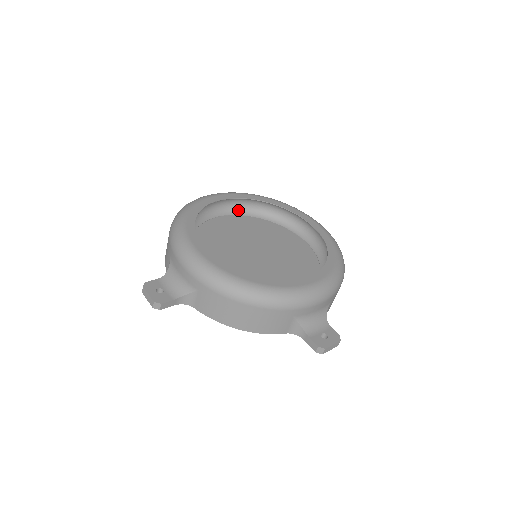
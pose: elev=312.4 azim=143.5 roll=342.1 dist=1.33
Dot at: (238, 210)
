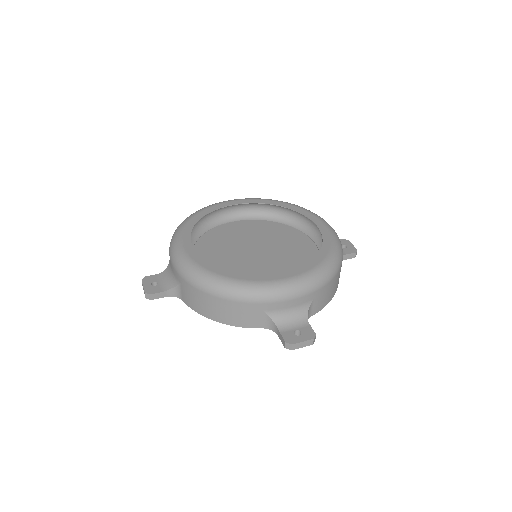
Dot at: (255, 215)
